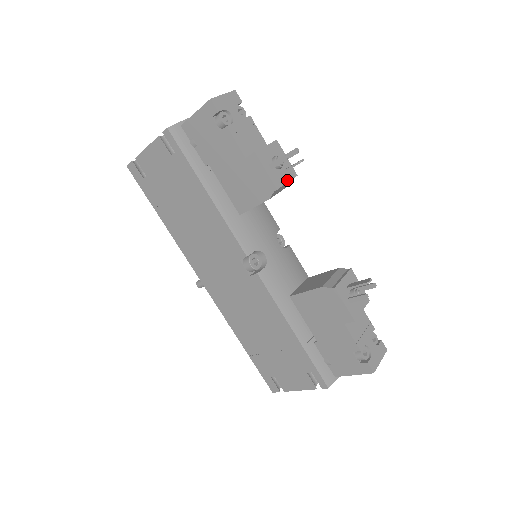
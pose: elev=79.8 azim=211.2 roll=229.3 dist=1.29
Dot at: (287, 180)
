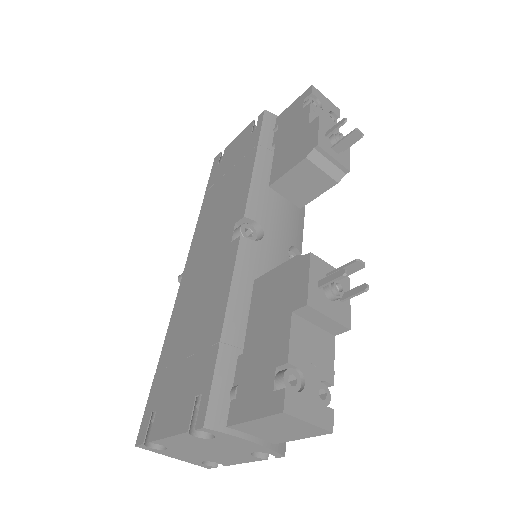
Dot at: (335, 158)
